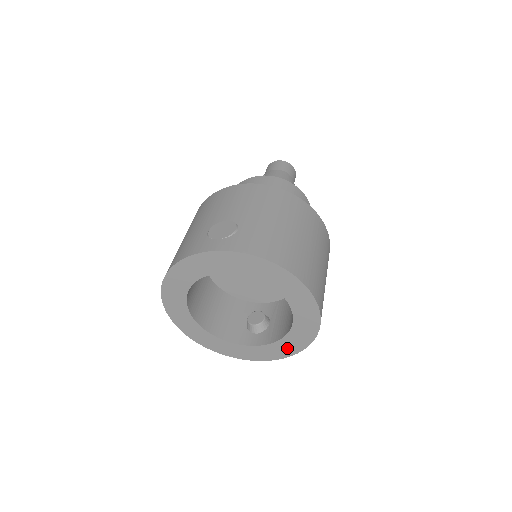
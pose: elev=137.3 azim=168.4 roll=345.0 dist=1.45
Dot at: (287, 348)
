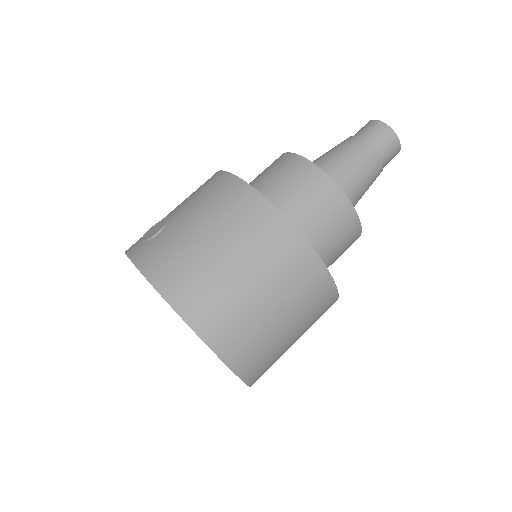
Dot at: occluded
